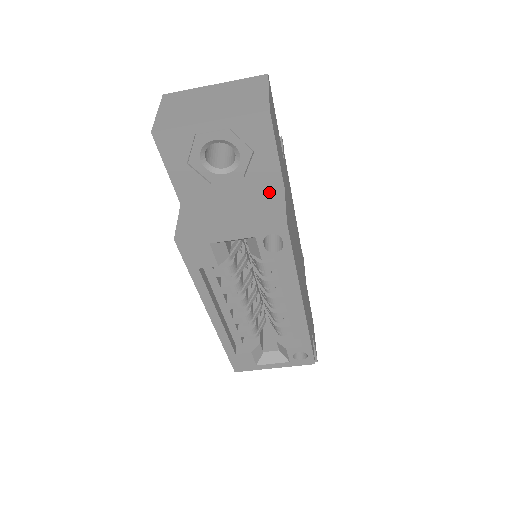
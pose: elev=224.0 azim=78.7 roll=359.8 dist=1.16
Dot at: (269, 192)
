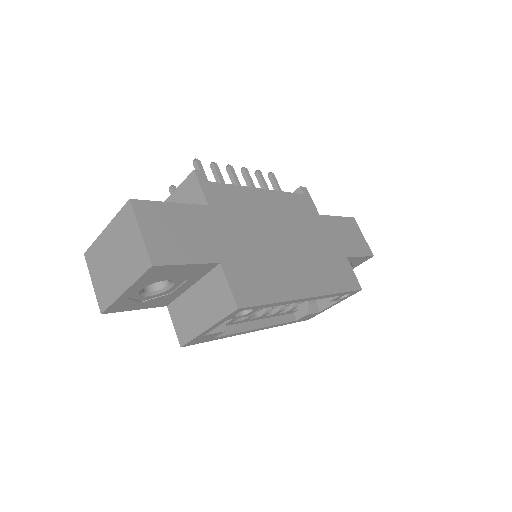
Dot at: (212, 273)
